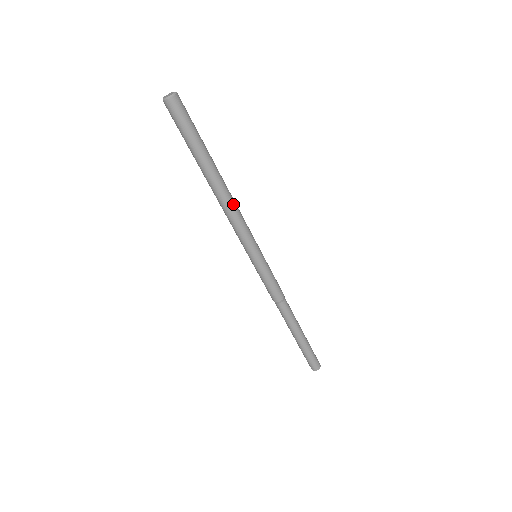
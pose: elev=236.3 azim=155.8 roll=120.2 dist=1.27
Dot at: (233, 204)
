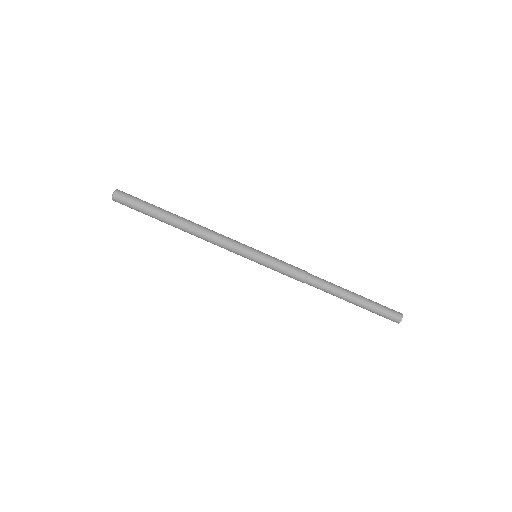
Dot at: (206, 228)
